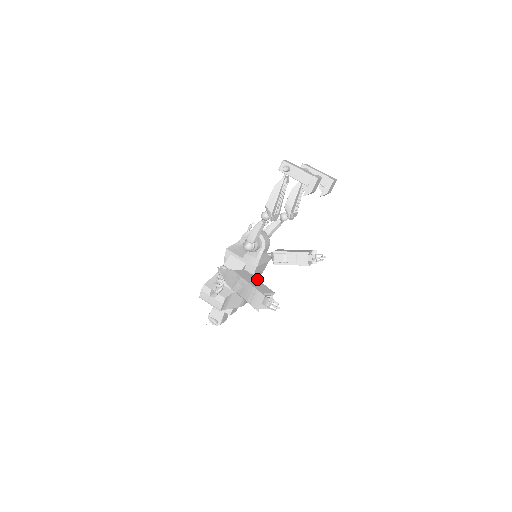
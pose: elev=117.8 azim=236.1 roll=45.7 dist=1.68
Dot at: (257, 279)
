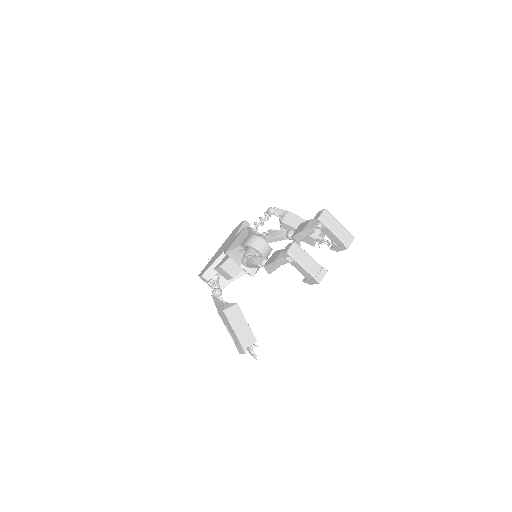
Dot at: (245, 319)
